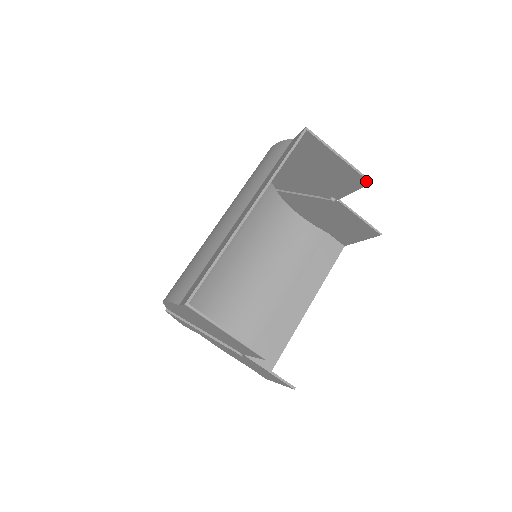
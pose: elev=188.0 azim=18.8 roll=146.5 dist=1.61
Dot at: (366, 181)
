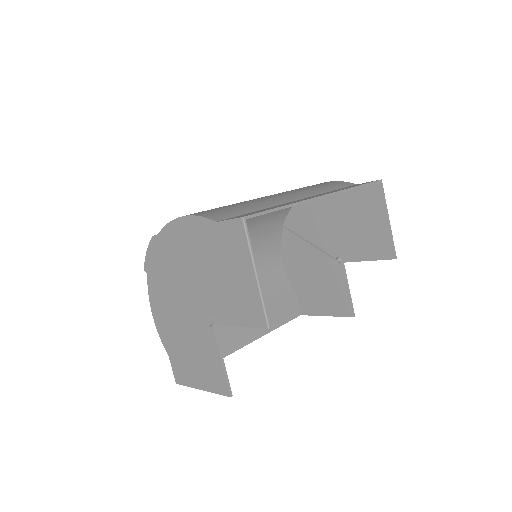
Dot at: (393, 255)
